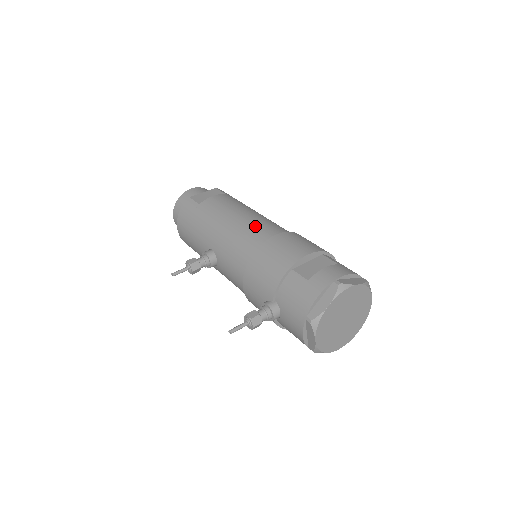
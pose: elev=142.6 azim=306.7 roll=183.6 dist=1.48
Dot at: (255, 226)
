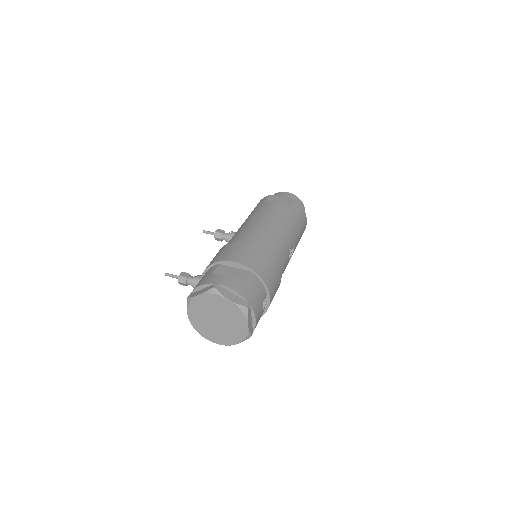
Dot at: (255, 230)
